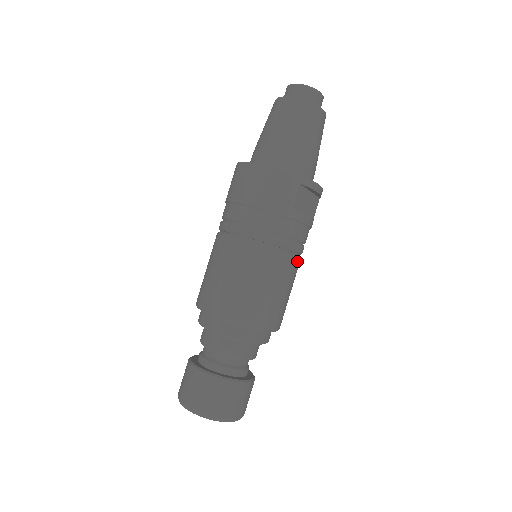
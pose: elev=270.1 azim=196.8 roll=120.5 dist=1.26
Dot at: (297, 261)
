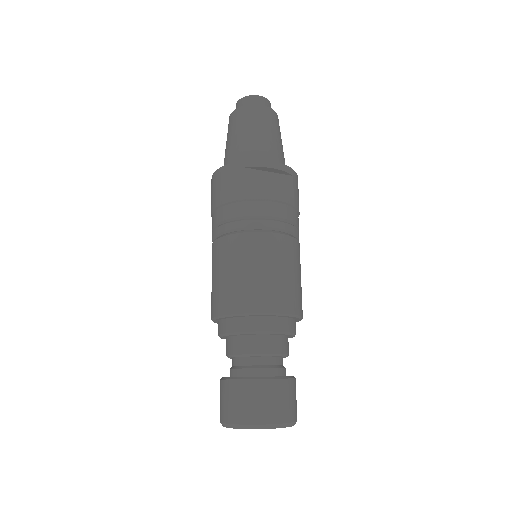
Dot at: (278, 238)
